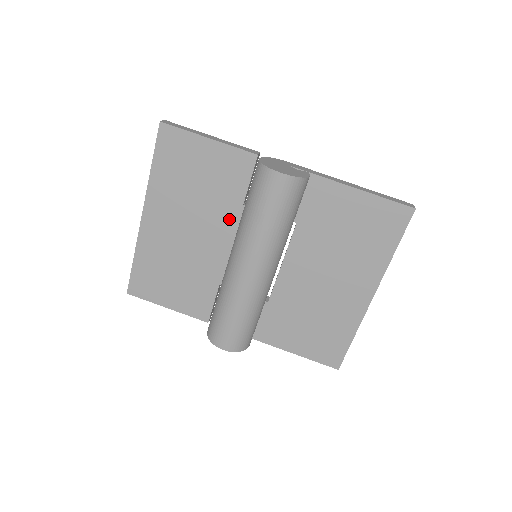
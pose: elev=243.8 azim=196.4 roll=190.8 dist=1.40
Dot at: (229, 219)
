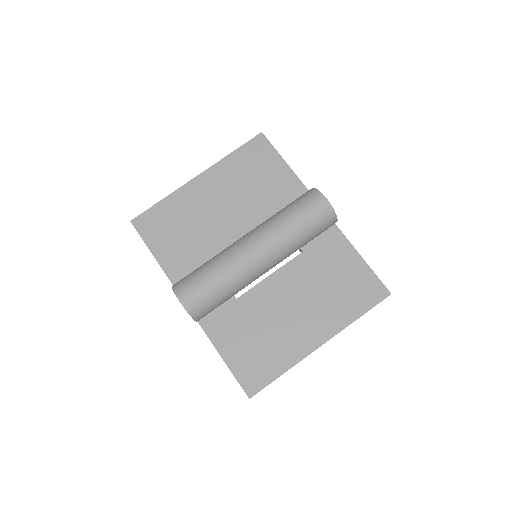
Dot at: (257, 218)
